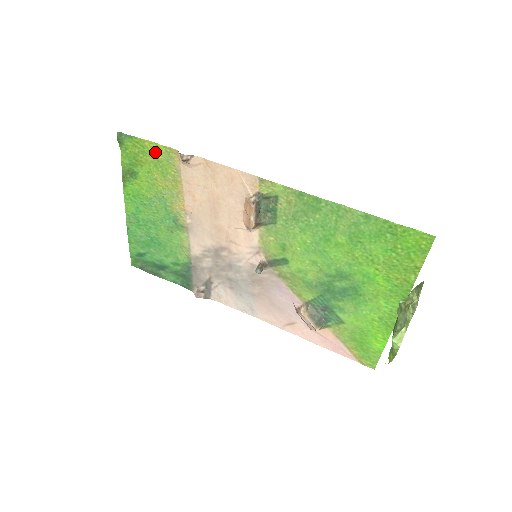
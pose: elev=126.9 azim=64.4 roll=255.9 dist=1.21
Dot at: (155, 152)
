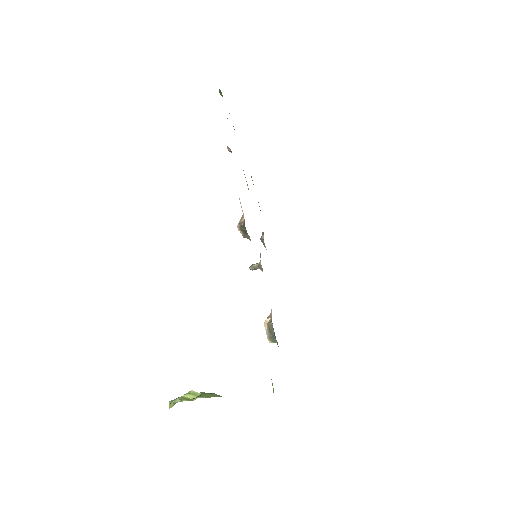
Dot at: occluded
